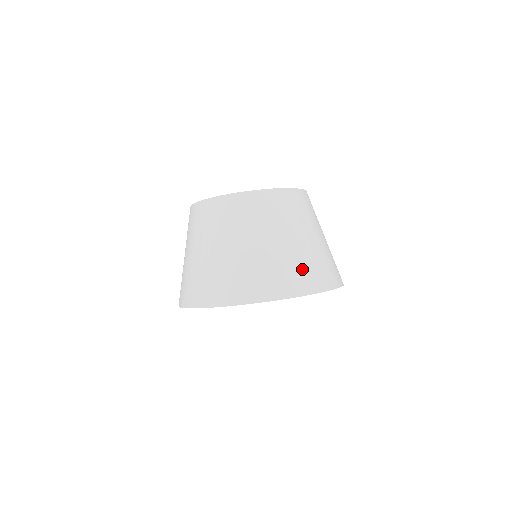
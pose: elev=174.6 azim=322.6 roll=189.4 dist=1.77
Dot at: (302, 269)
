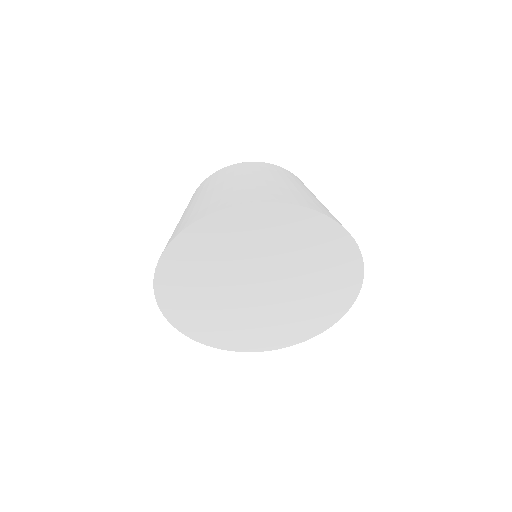
Dot at: (221, 198)
